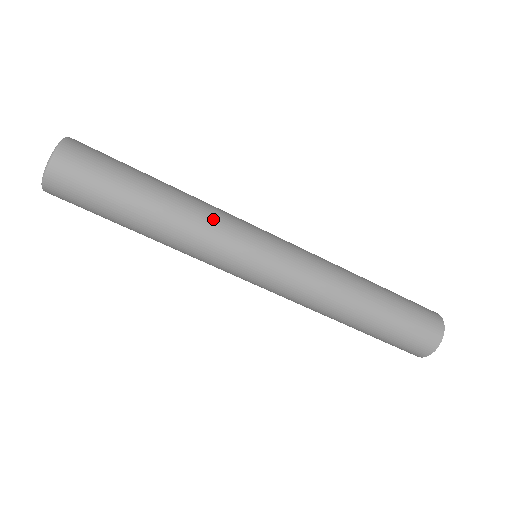
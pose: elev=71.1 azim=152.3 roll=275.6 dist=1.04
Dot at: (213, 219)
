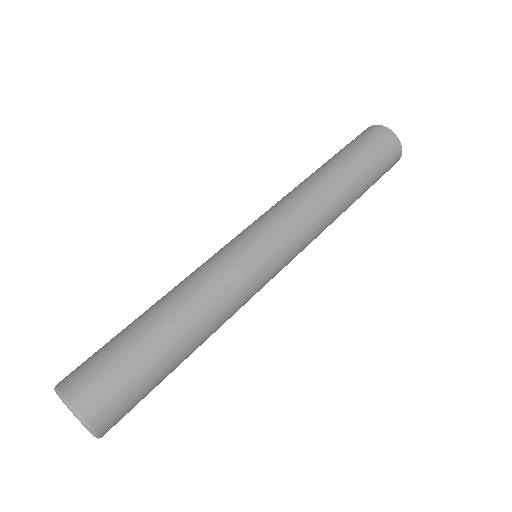
Dot at: (212, 279)
